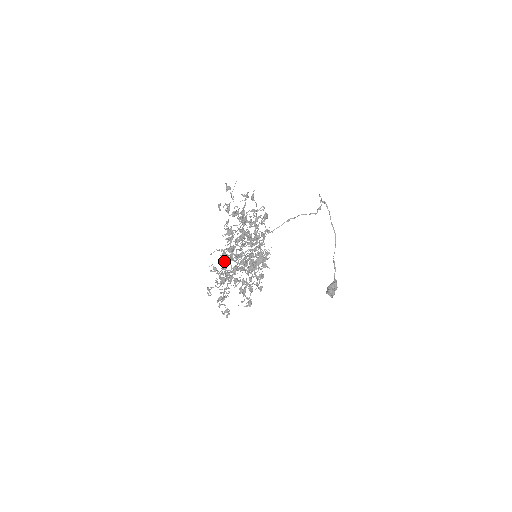
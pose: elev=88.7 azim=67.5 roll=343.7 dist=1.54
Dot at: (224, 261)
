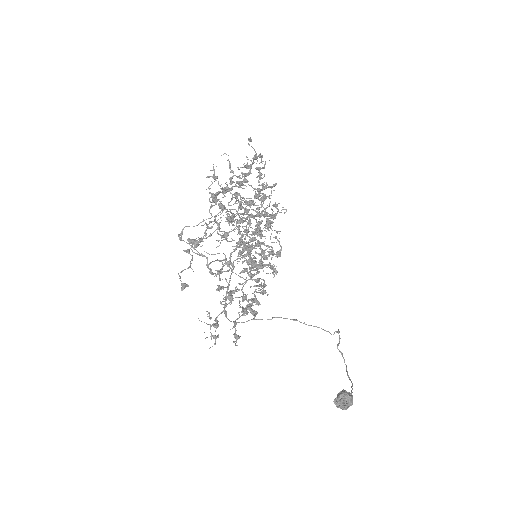
Dot at: occluded
